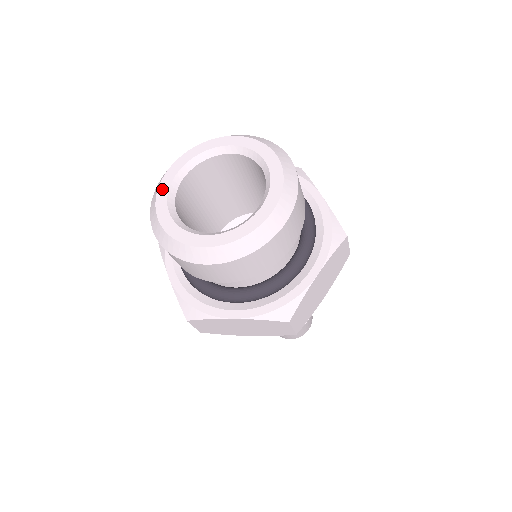
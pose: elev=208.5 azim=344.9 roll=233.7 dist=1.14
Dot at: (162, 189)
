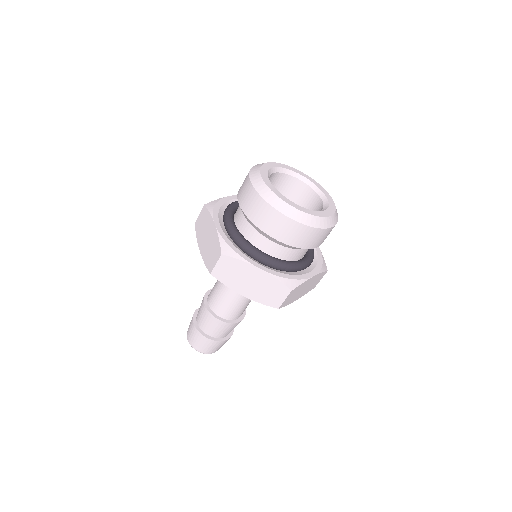
Dot at: (264, 168)
